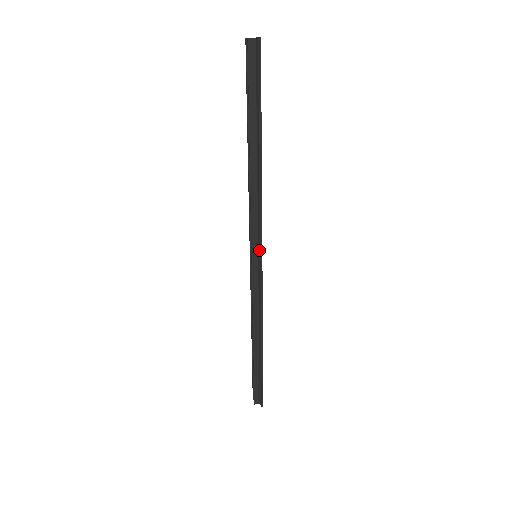
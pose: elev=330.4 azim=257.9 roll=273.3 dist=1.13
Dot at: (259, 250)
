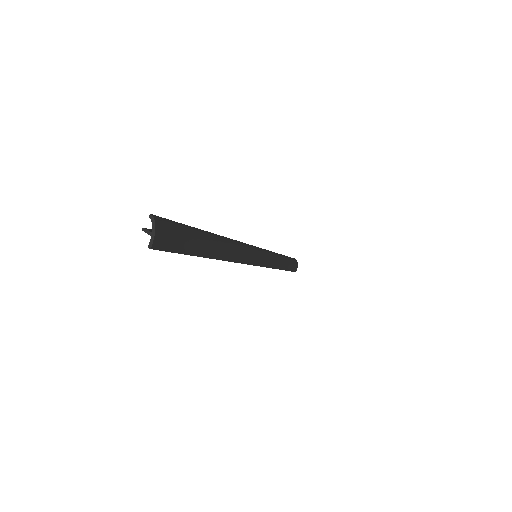
Dot at: (253, 261)
